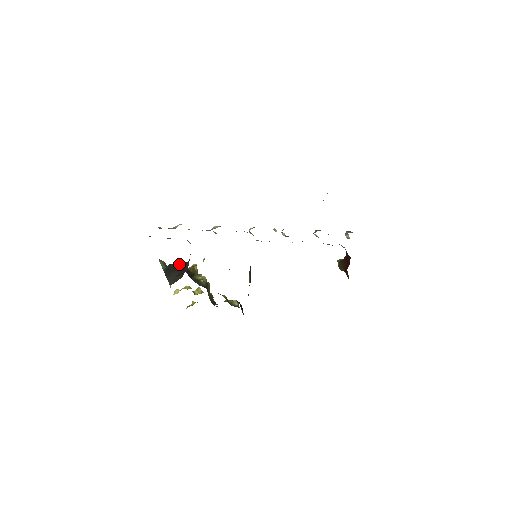
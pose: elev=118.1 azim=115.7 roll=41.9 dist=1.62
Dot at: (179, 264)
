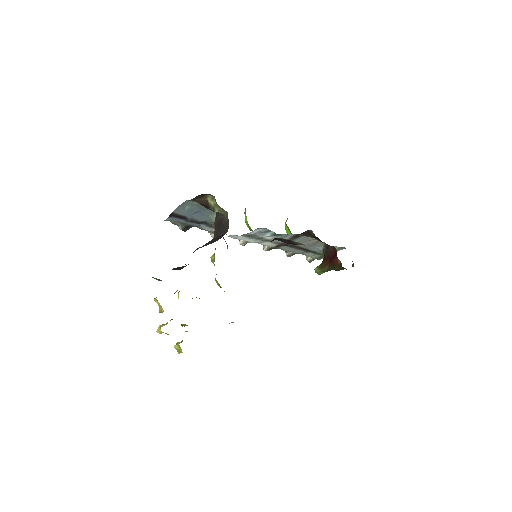
Dot at: occluded
